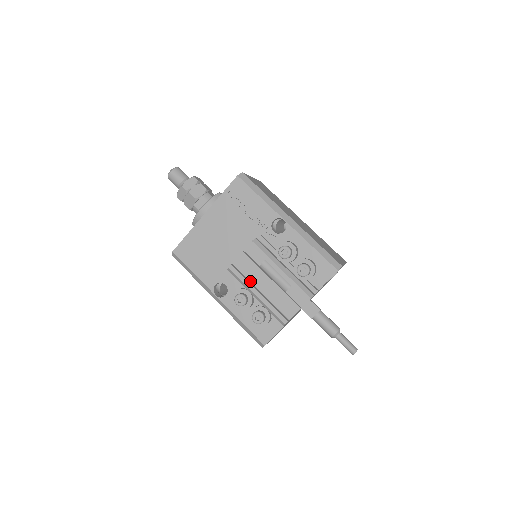
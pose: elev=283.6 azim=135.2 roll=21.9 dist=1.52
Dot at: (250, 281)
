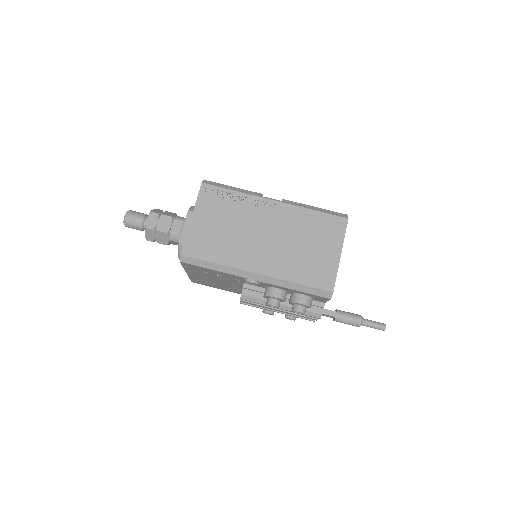
Dot at: occluded
